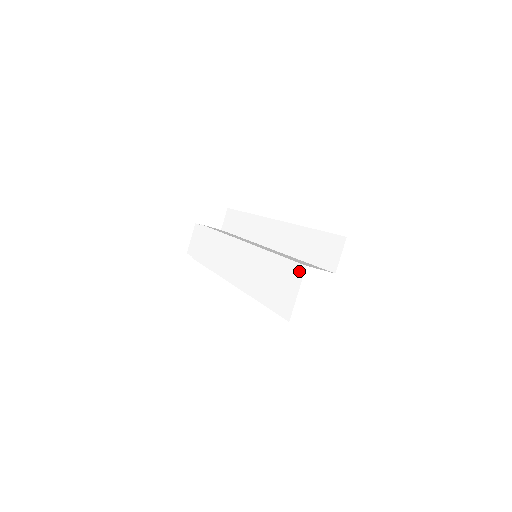
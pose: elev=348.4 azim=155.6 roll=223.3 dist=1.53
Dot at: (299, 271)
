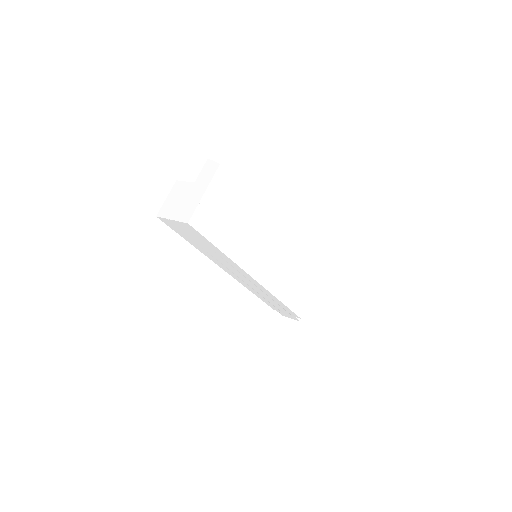
Dot at: occluded
